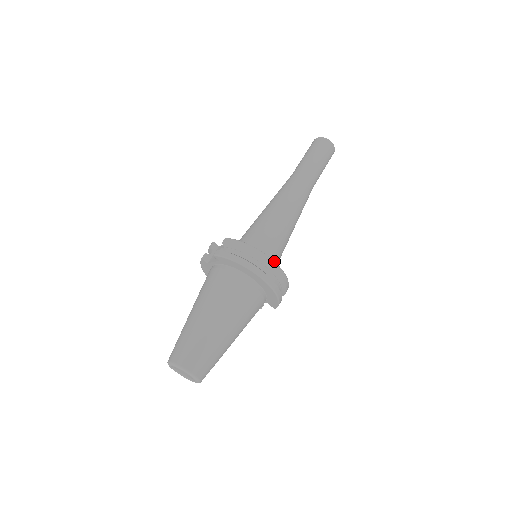
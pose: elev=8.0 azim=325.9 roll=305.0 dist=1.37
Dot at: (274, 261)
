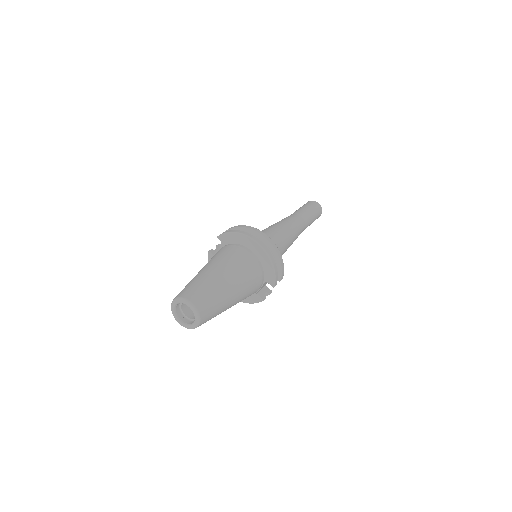
Dot at: (266, 235)
